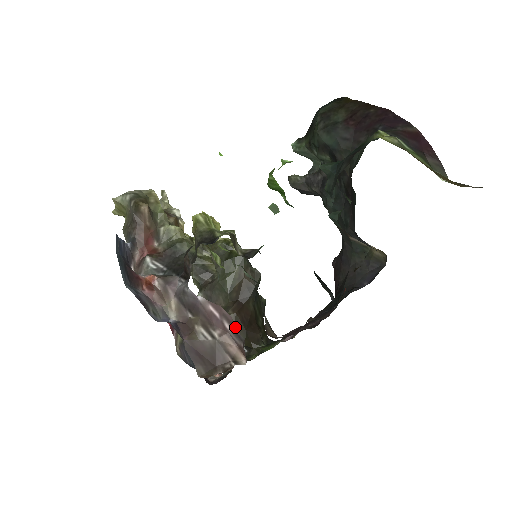
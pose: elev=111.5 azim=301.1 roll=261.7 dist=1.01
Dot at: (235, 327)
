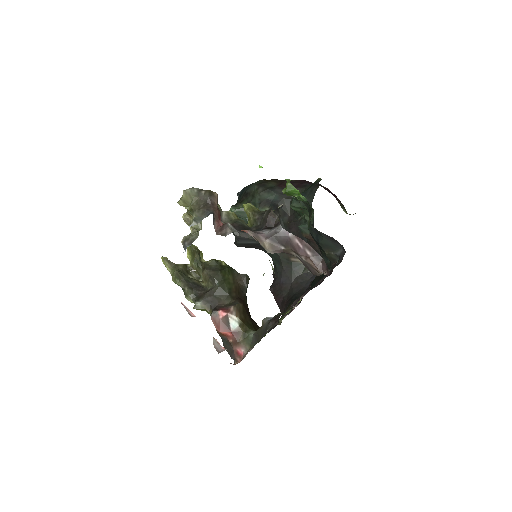
Dot at: (315, 251)
